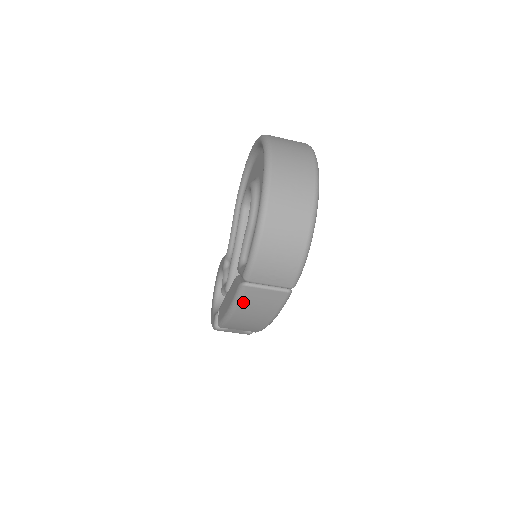
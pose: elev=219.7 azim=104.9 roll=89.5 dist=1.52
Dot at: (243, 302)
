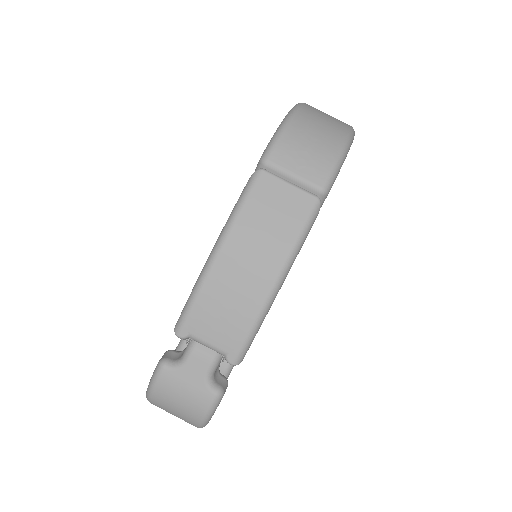
Dot at: (248, 208)
